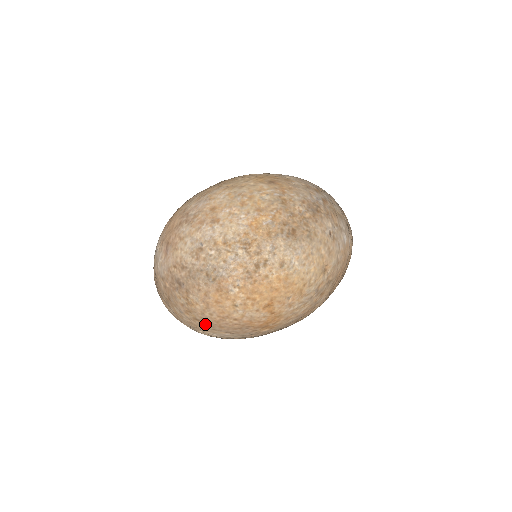
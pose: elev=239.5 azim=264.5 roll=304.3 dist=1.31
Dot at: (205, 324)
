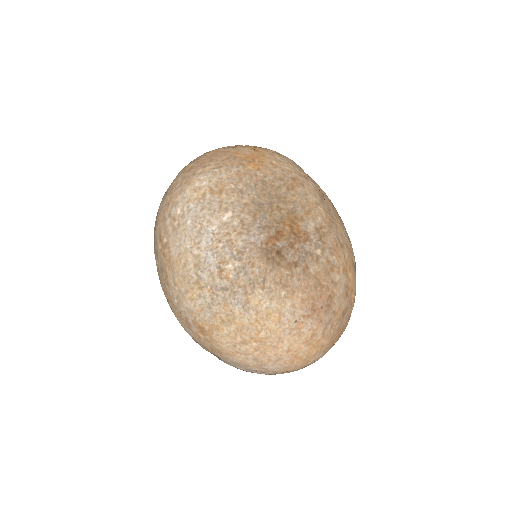
Dot at: (197, 166)
